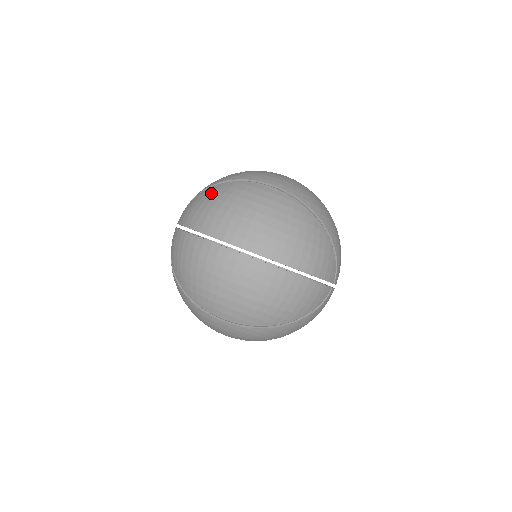
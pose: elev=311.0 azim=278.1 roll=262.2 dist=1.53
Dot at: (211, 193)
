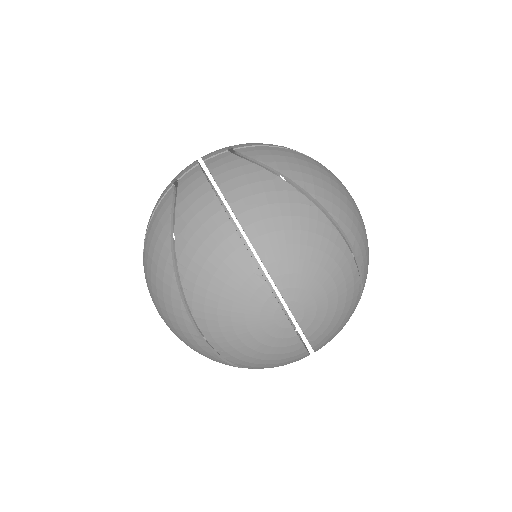
Dot at: (160, 269)
